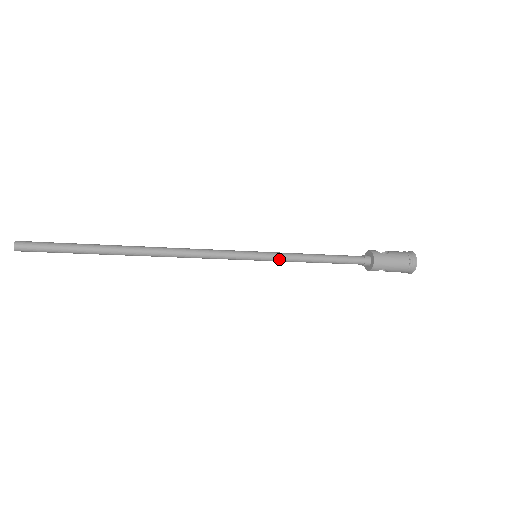
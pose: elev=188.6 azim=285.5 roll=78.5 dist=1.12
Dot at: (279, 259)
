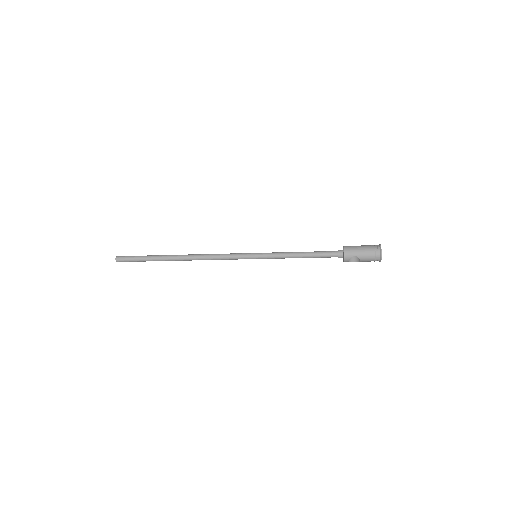
Dot at: (271, 256)
